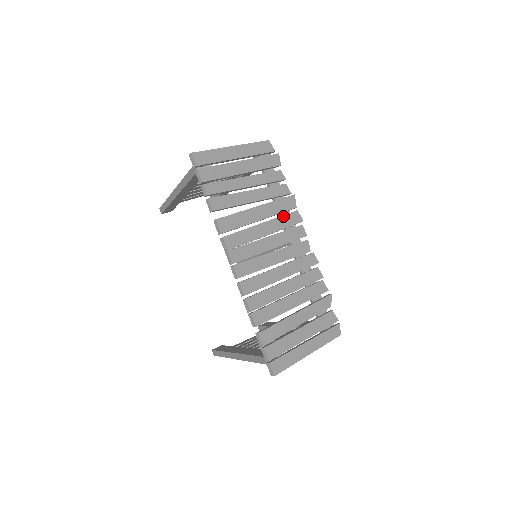
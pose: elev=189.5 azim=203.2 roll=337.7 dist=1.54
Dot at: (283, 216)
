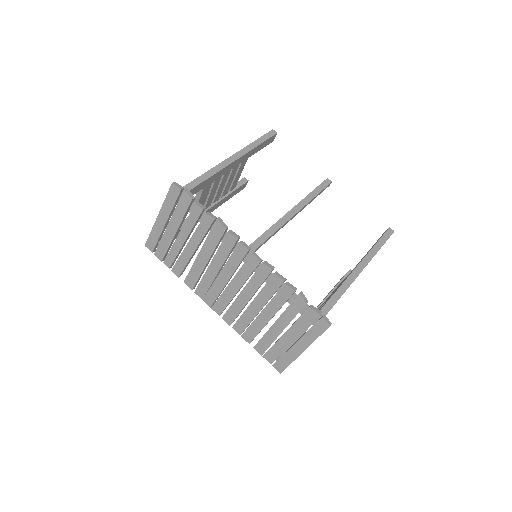
Dot at: (220, 247)
